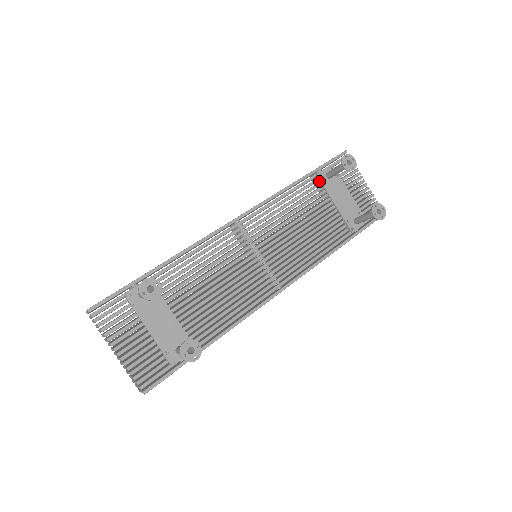
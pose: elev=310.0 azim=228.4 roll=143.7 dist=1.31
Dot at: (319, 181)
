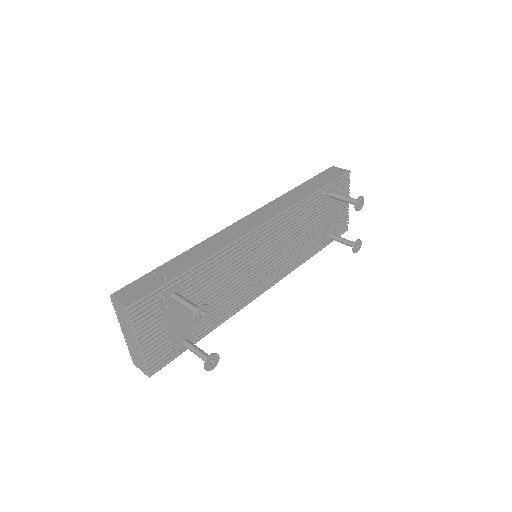
Dot at: (324, 198)
